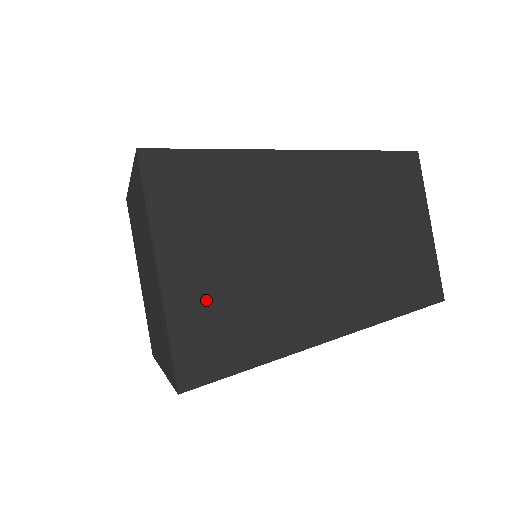
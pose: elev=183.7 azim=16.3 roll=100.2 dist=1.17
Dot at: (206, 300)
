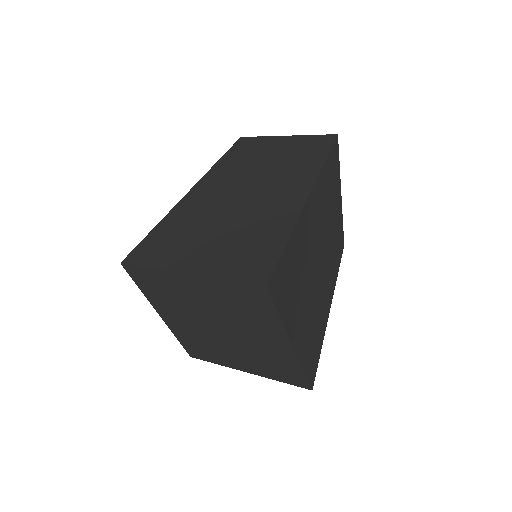
Dot at: (224, 254)
